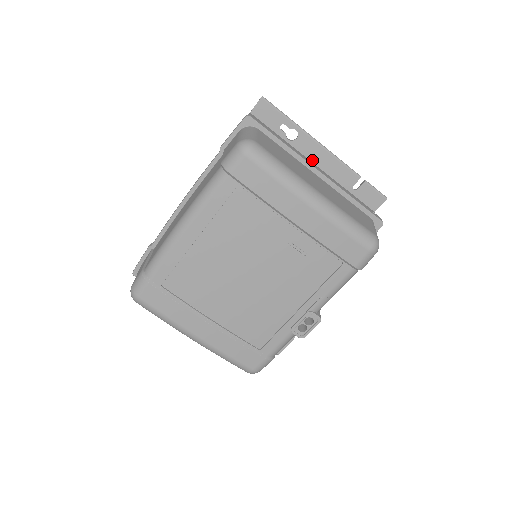
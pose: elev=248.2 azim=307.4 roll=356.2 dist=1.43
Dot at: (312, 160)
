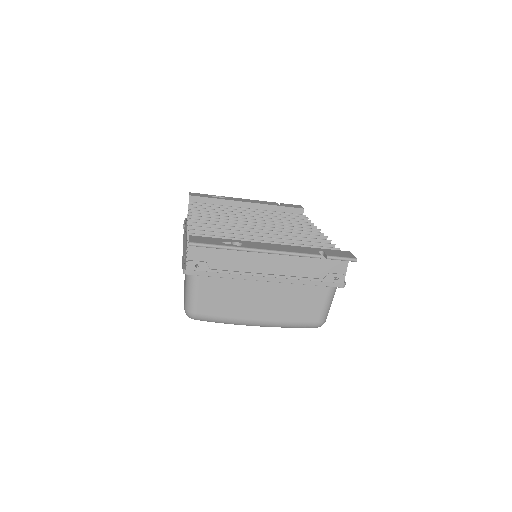
Dot at: occluded
